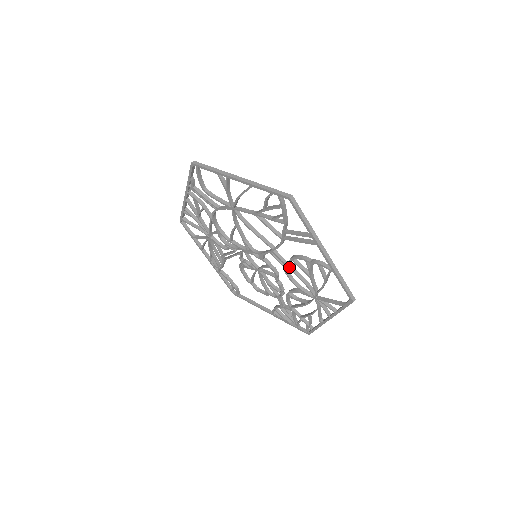
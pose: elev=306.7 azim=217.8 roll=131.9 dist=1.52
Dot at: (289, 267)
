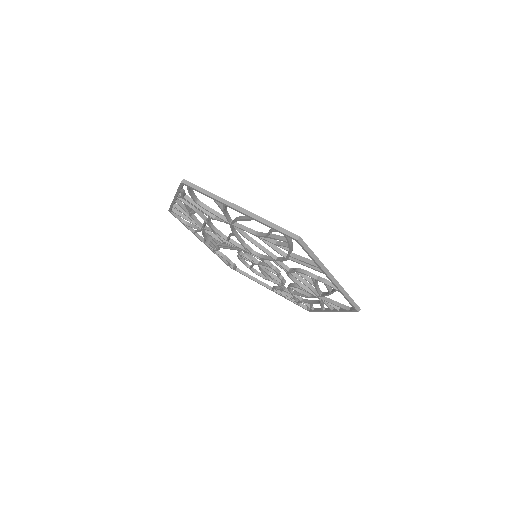
Dot at: (292, 274)
